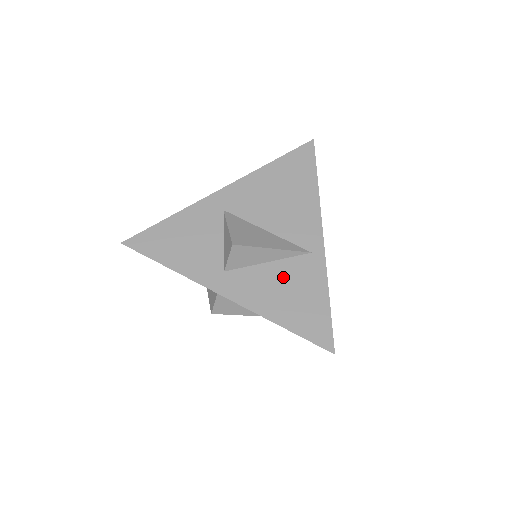
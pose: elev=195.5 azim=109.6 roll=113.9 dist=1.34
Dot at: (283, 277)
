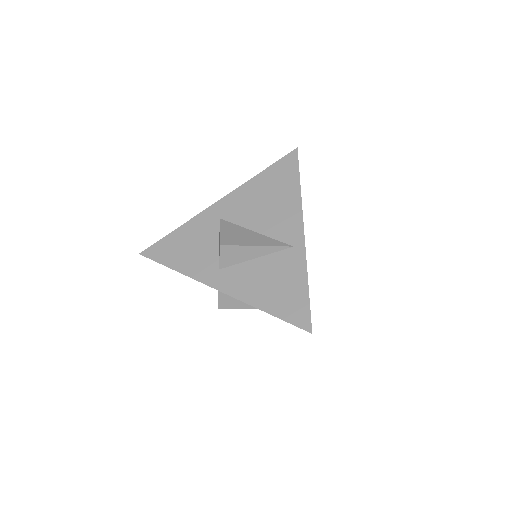
Dot at: (268, 270)
